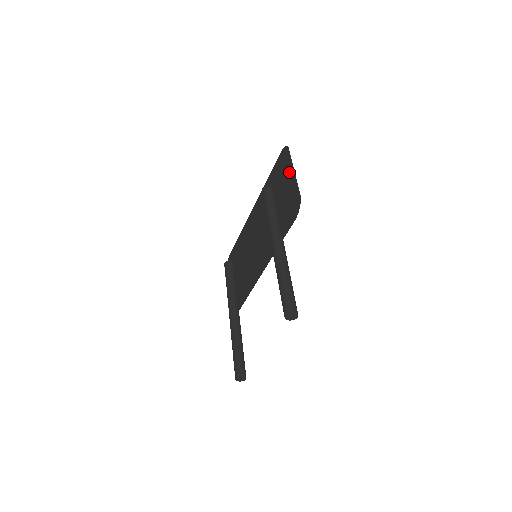
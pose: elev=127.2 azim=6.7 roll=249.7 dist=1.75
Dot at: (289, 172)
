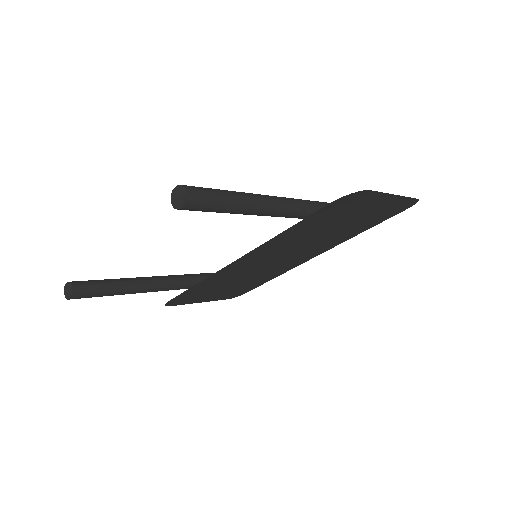
Dot at: (388, 202)
